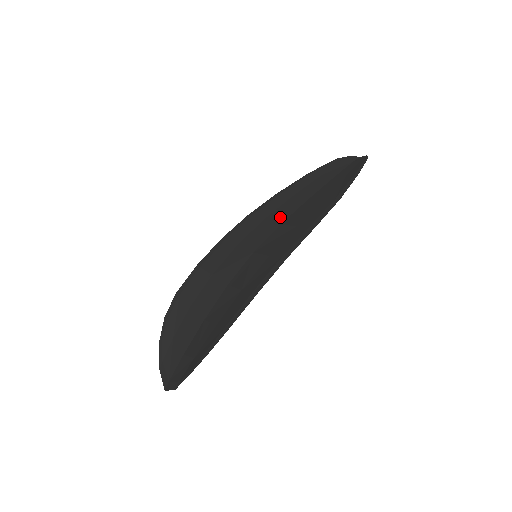
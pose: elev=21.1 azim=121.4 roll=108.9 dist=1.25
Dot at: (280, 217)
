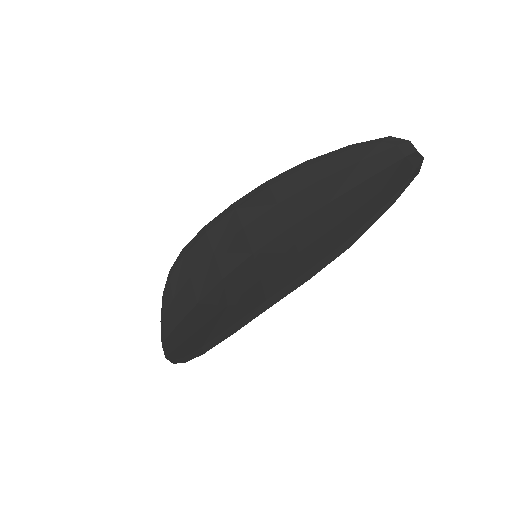
Dot at: (293, 214)
